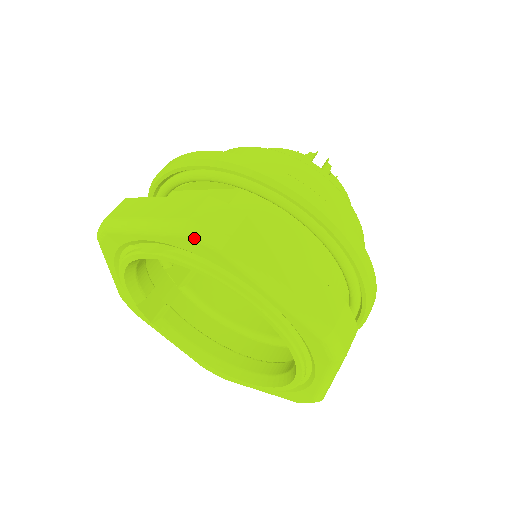
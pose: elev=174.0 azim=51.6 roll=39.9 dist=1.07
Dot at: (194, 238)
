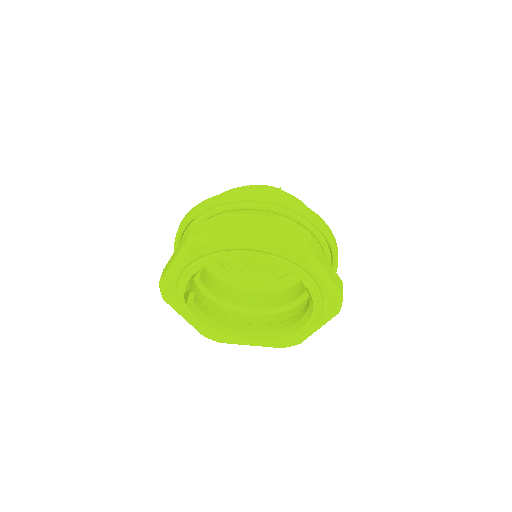
Dot at: (292, 249)
